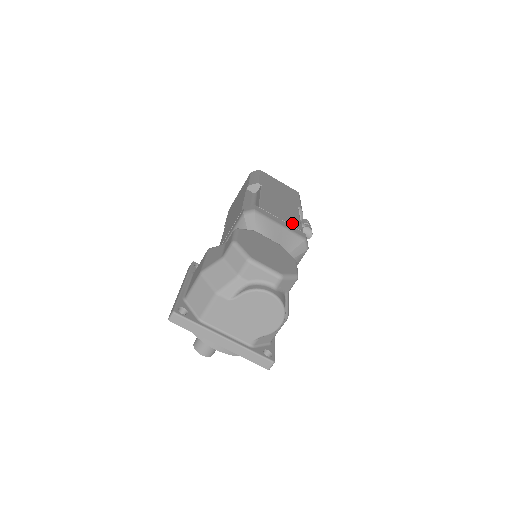
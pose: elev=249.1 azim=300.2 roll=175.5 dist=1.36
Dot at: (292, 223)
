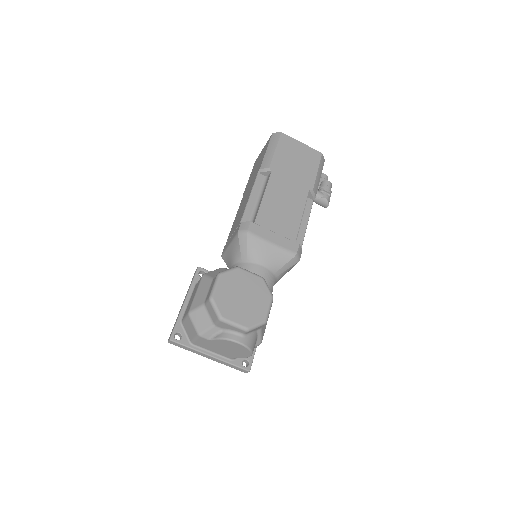
Dot at: (288, 232)
